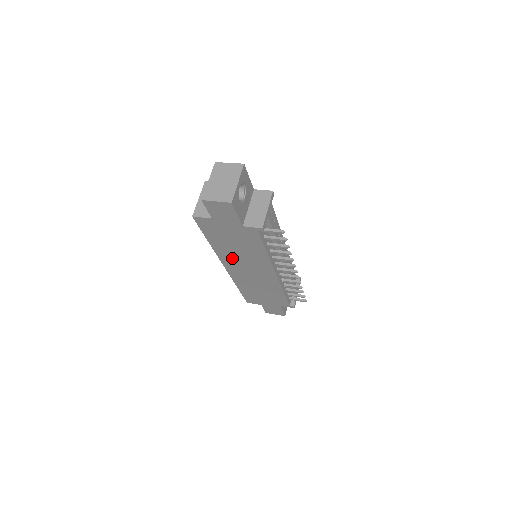
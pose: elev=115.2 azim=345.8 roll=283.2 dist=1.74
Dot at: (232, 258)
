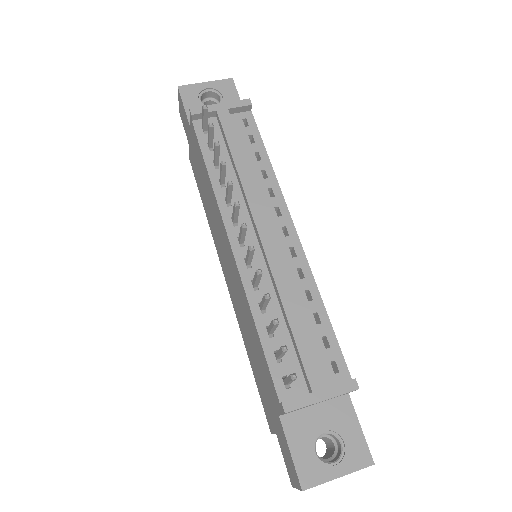
Dot at: occluded
